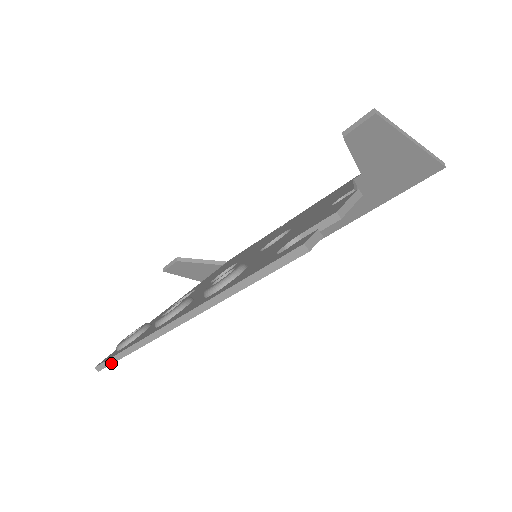
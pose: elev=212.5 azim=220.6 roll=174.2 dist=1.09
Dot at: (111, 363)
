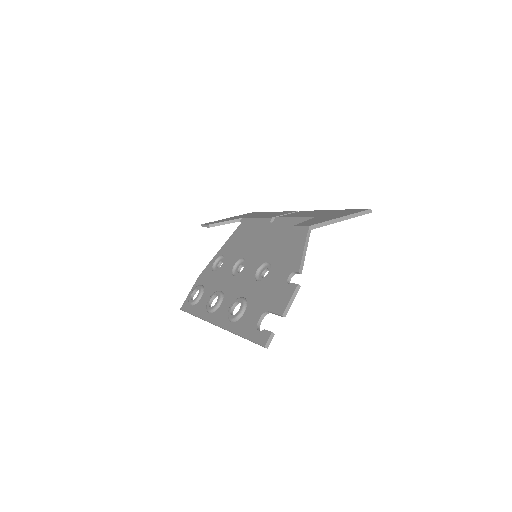
Dot at: occluded
